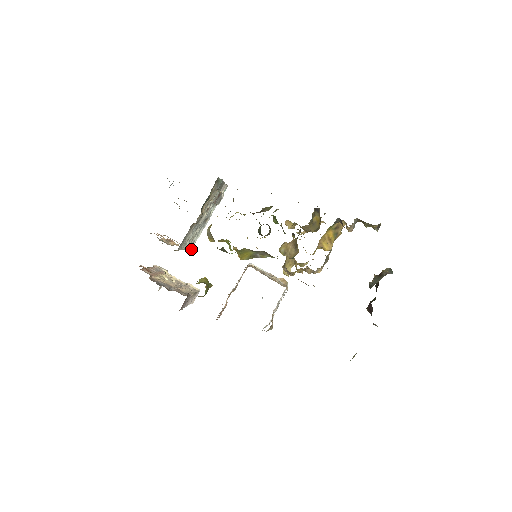
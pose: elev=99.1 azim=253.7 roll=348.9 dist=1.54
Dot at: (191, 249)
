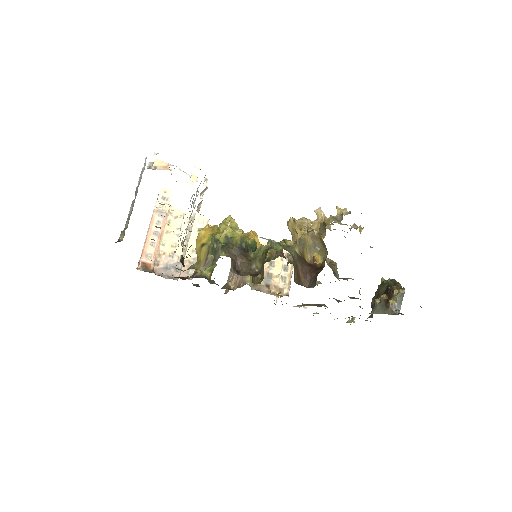
Dot at: occluded
